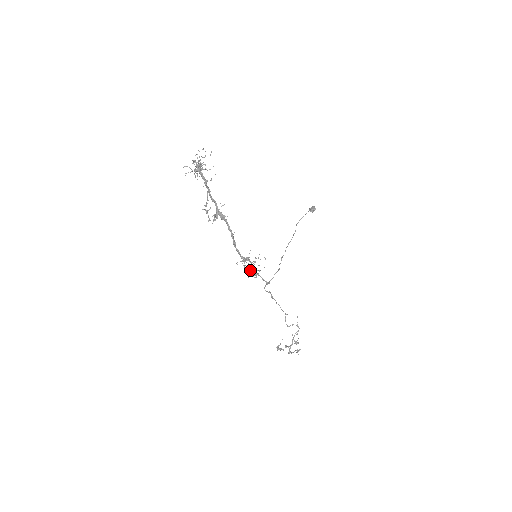
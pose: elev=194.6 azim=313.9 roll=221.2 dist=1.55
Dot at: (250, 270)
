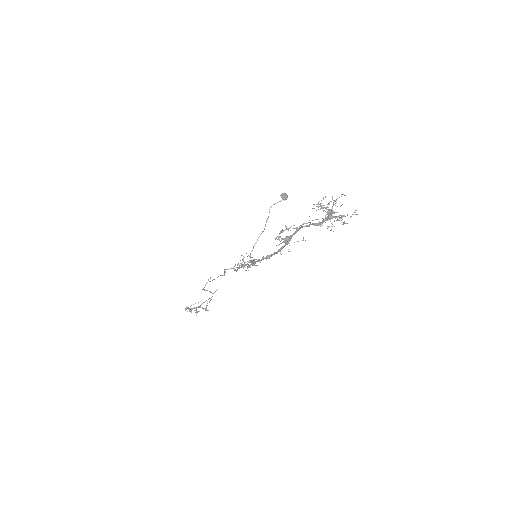
Dot at: (243, 266)
